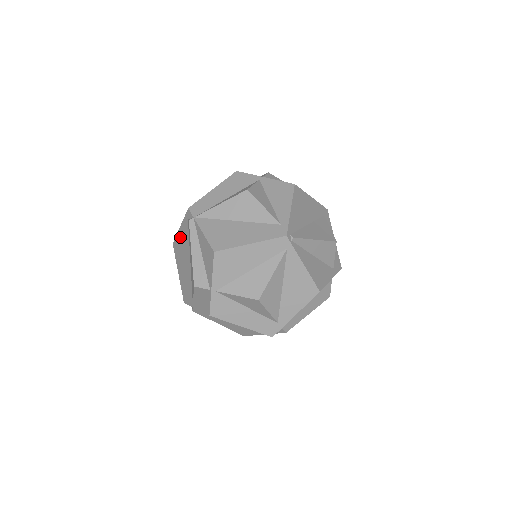
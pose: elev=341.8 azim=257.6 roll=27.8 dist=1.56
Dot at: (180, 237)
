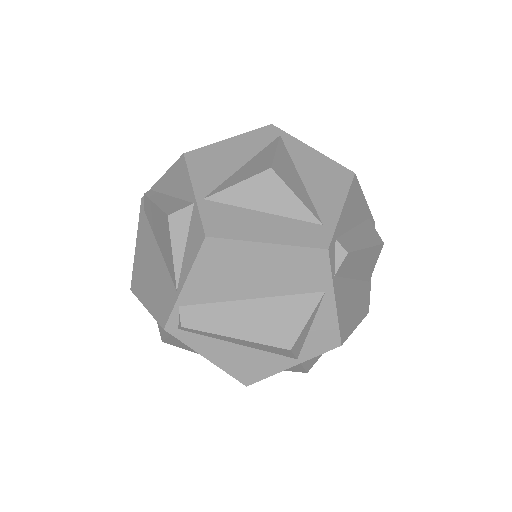
Dot at: (138, 253)
